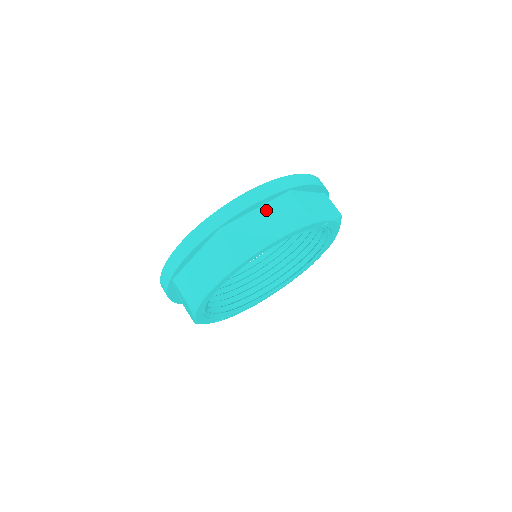
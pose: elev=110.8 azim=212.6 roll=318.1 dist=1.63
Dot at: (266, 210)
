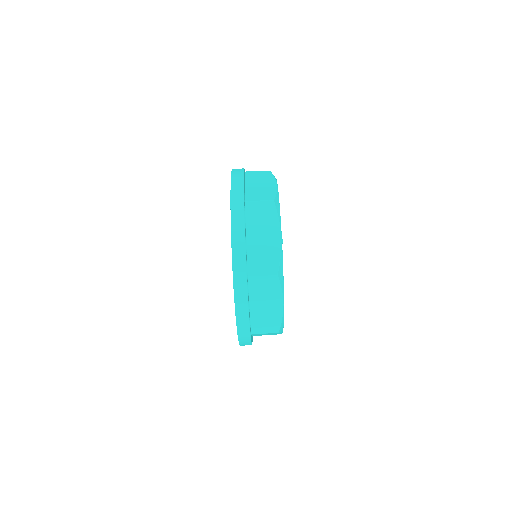
Dot at: (255, 301)
